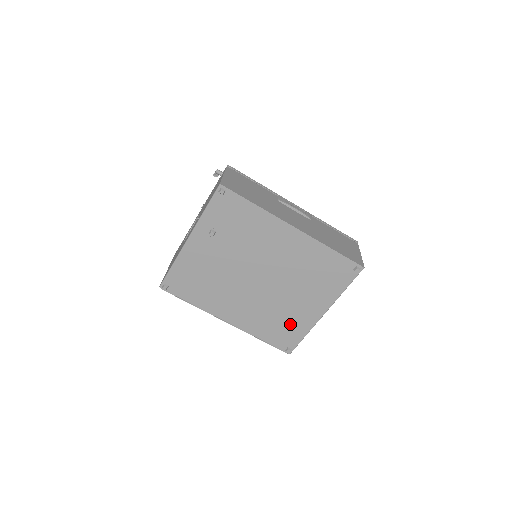
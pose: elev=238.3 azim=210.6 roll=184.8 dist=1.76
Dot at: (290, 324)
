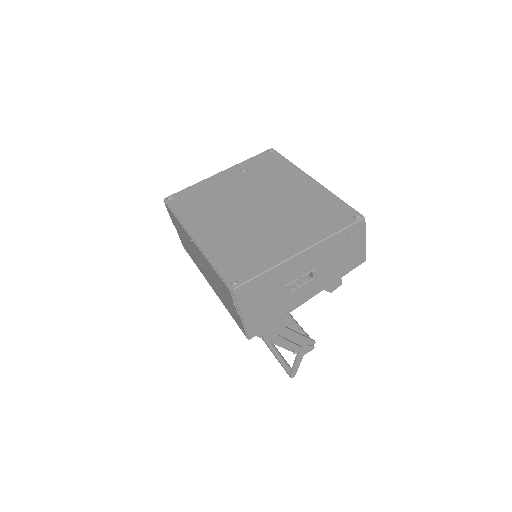
Dot at: (256, 254)
